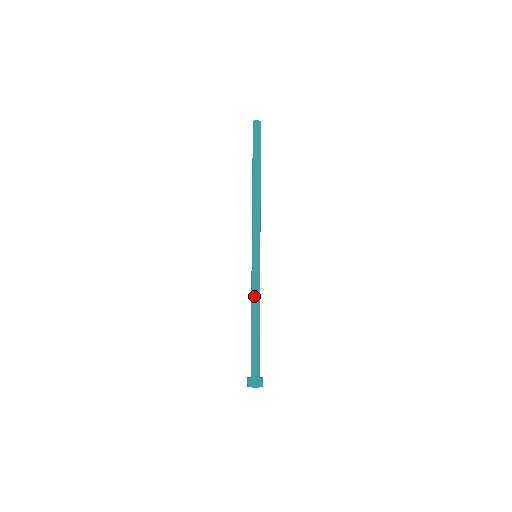
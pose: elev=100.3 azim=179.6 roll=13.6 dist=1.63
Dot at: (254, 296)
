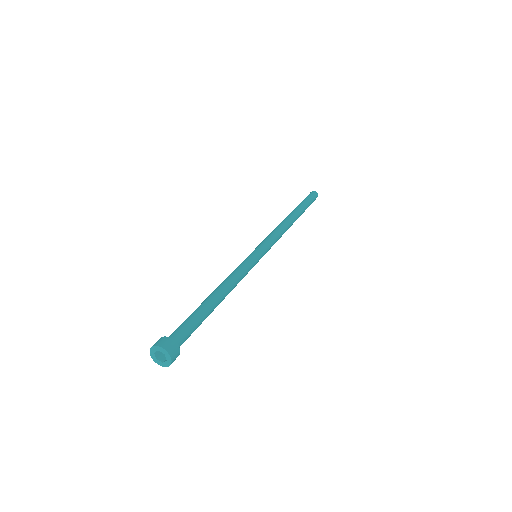
Dot at: (230, 276)
